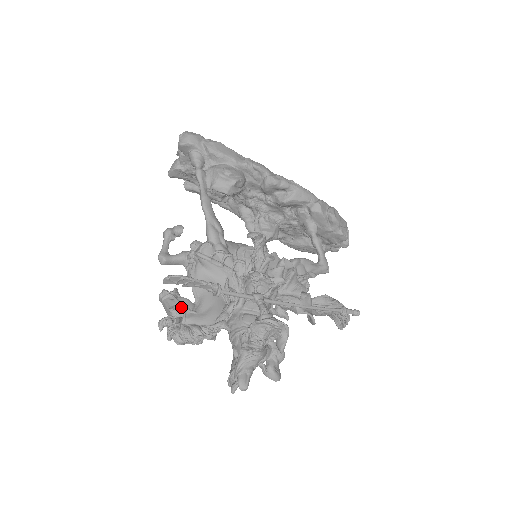
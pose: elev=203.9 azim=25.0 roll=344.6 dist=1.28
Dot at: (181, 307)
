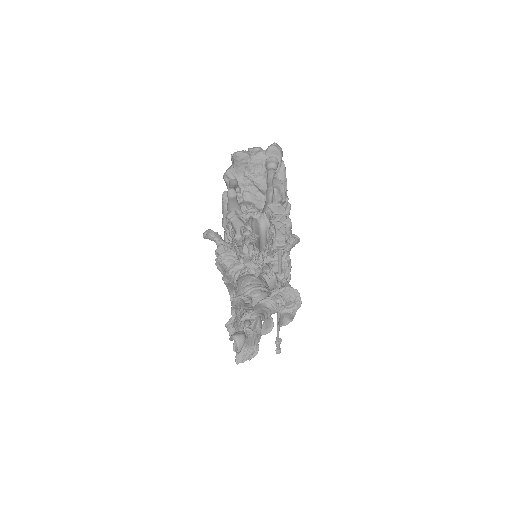
Dot at: (253, 233)
